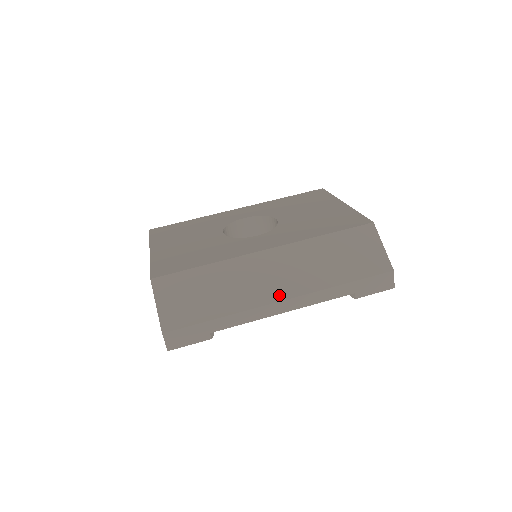
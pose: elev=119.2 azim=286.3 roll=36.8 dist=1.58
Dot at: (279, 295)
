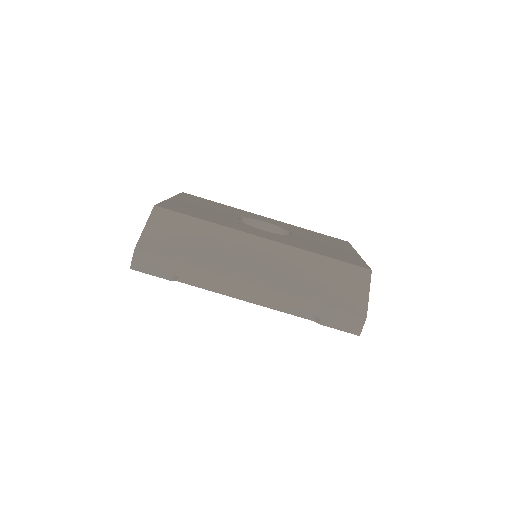
Dot at: (252, 278)
